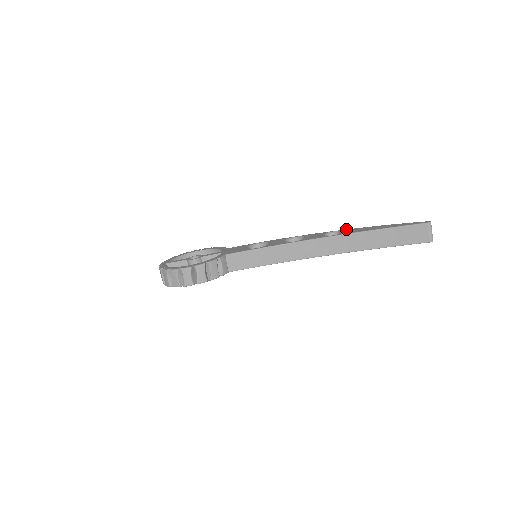
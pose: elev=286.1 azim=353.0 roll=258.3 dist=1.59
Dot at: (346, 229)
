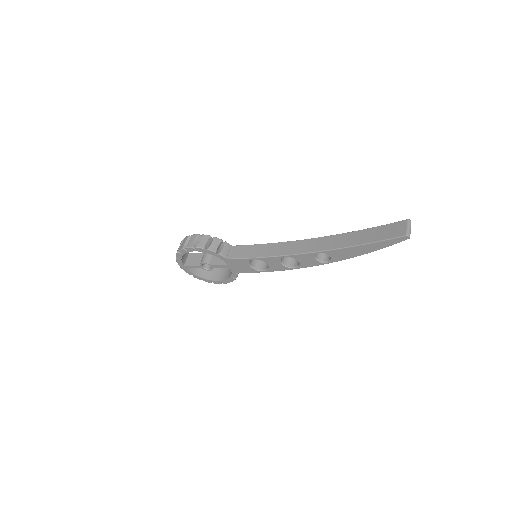
Dot at: occluded
